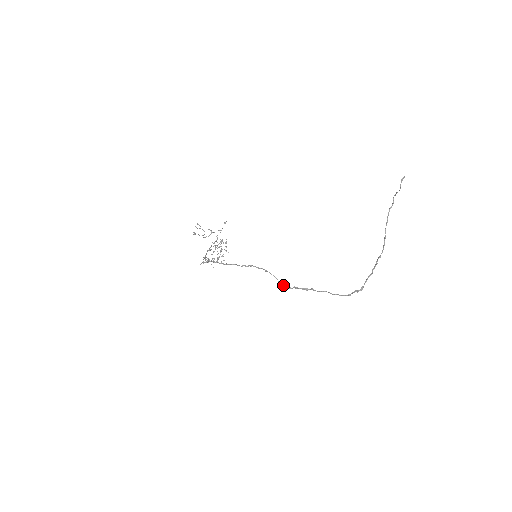
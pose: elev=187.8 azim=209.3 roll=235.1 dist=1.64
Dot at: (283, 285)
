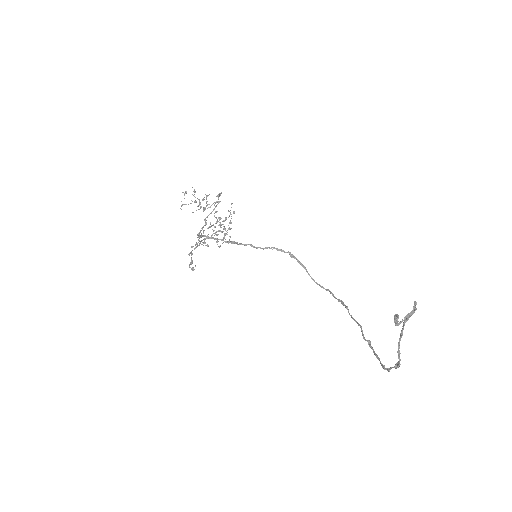
Dot at: occluded
